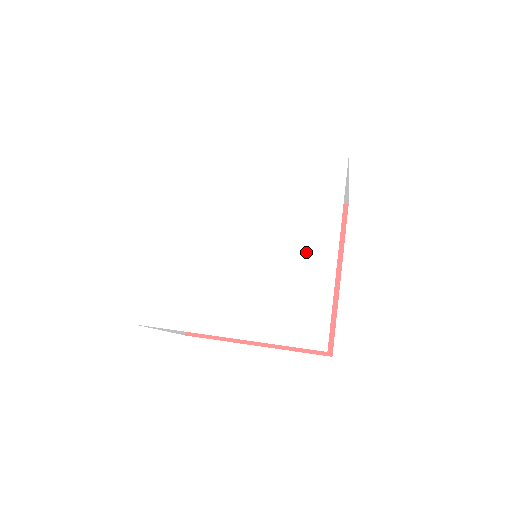
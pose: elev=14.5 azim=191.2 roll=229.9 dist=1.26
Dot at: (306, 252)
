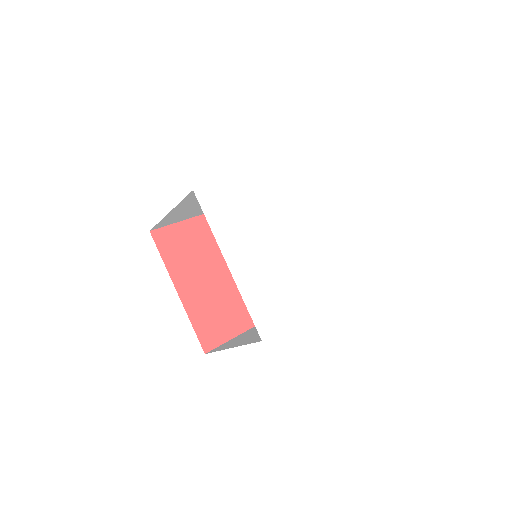
Dot at: (304, 289)
